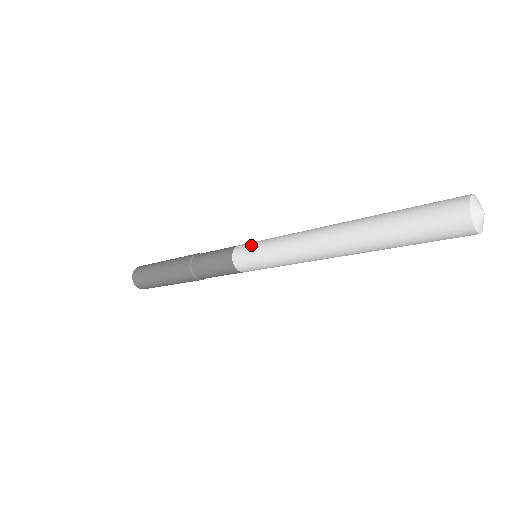
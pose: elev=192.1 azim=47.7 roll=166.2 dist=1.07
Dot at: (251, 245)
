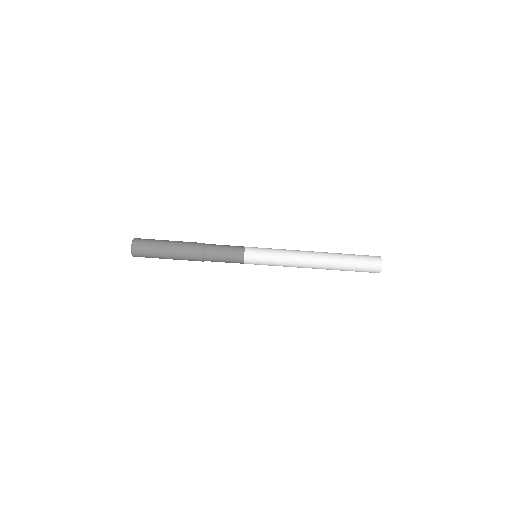
Dot at: occluded
